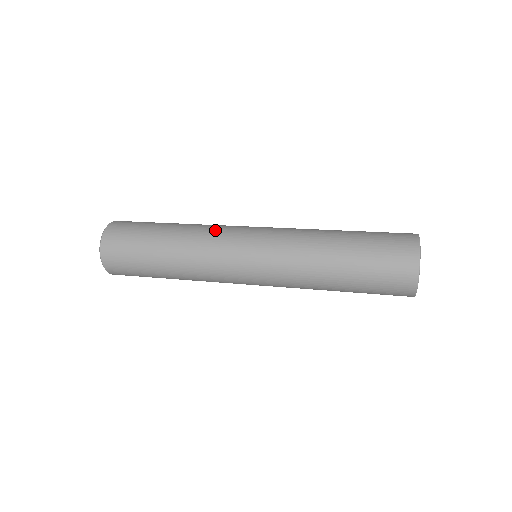
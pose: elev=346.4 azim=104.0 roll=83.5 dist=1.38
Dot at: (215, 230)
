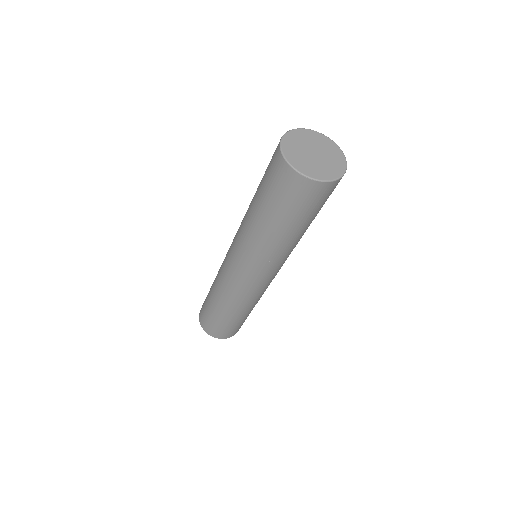
Dot at: occluded
